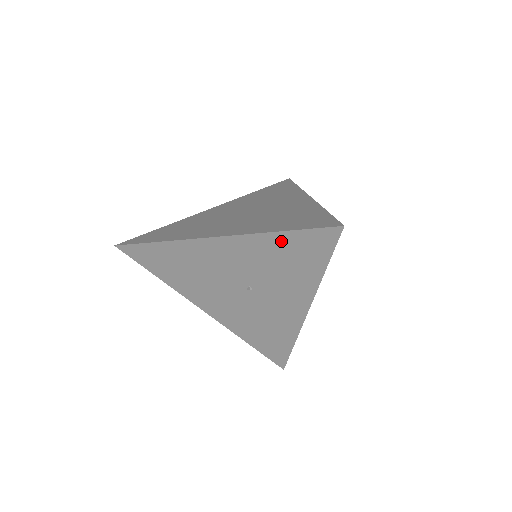
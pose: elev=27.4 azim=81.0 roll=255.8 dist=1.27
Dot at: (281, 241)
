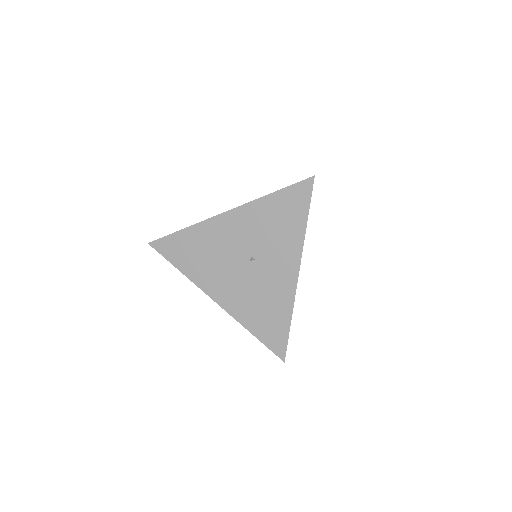
Dot at: (274, 202)
